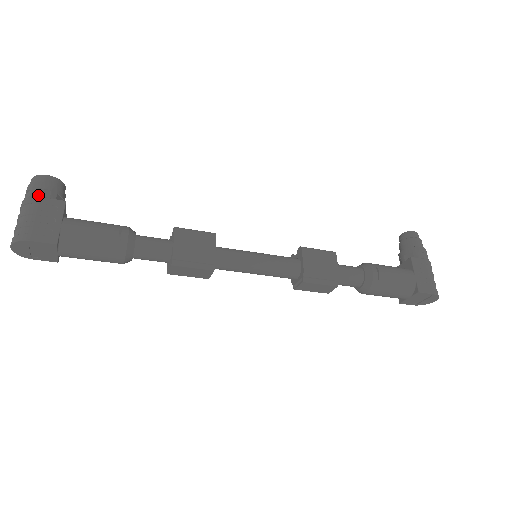
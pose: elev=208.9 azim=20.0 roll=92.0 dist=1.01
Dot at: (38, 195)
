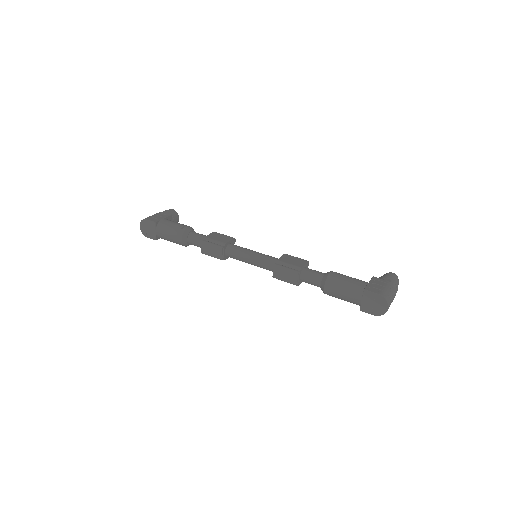
Dot at: (163, 212)
